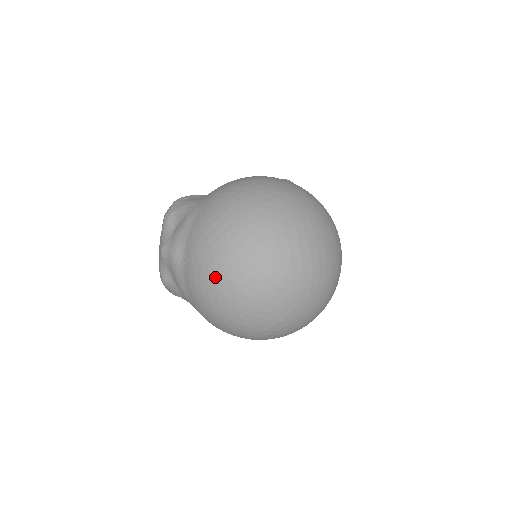
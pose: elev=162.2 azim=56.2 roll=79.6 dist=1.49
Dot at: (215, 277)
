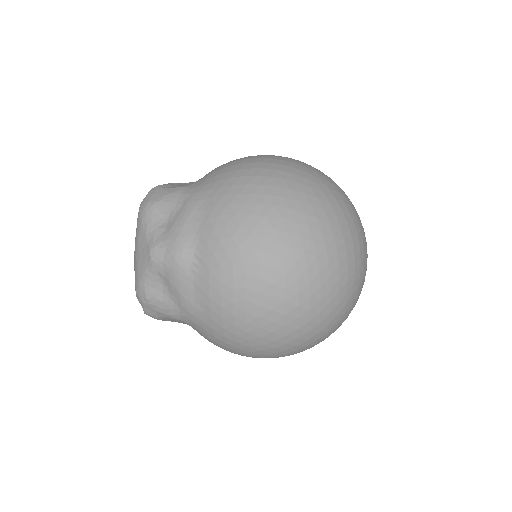
Dot at: (257, 274)
